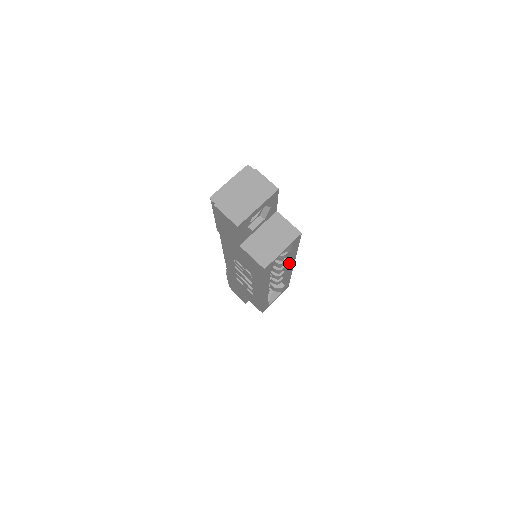
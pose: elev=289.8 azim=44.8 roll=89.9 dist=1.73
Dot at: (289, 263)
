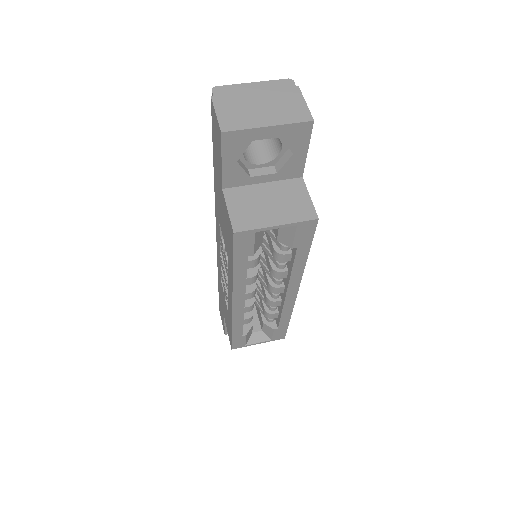
Dot at: (289, 279)
